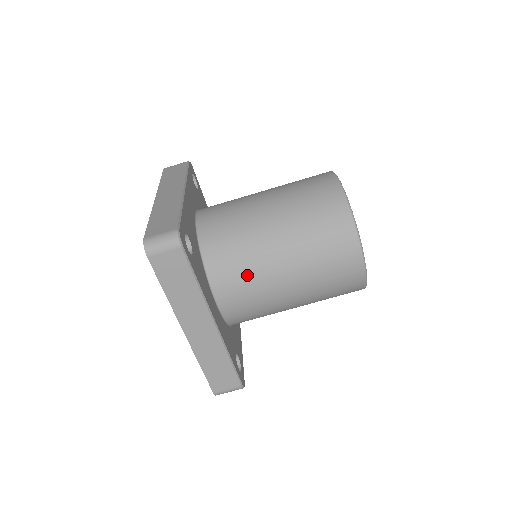
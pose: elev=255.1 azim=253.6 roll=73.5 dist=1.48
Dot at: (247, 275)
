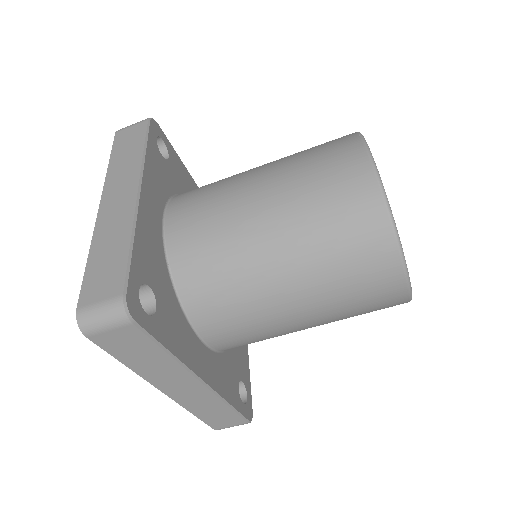
Dot at: (241, 312)
